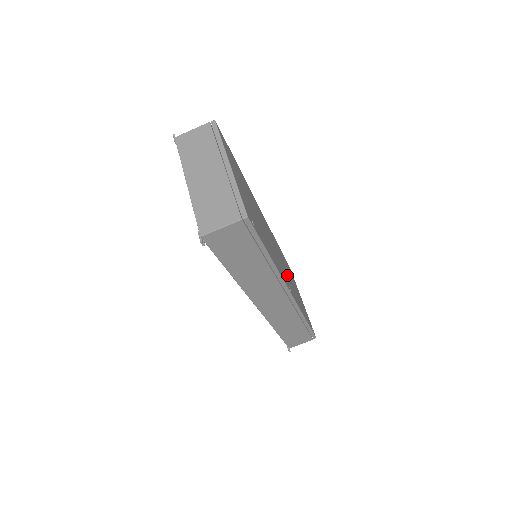
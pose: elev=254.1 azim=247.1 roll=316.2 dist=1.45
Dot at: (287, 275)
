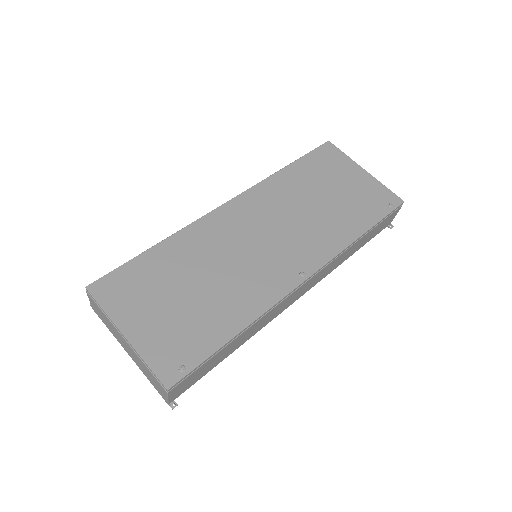
Dot at: (302, 227)
